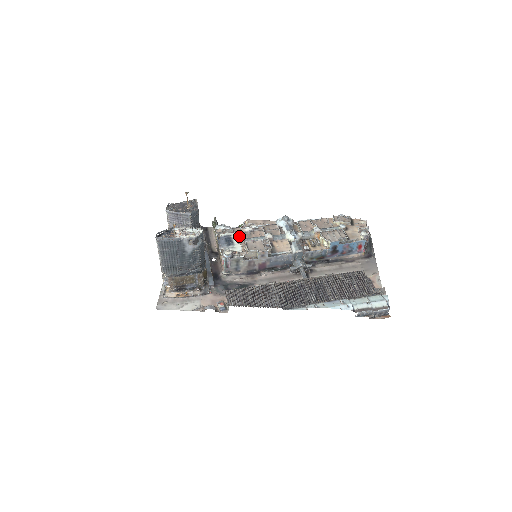
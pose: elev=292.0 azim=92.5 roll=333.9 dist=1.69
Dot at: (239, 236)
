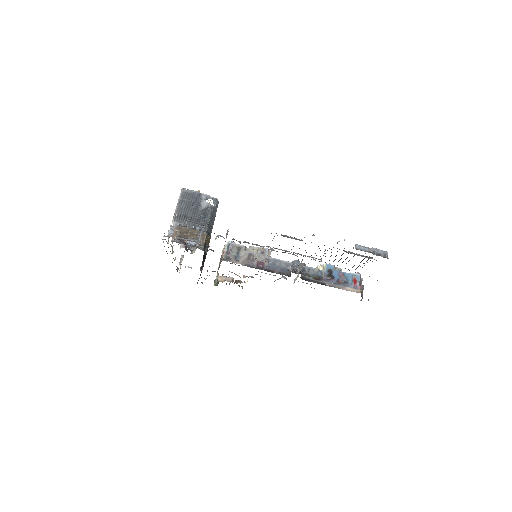
Dot at: occluded
